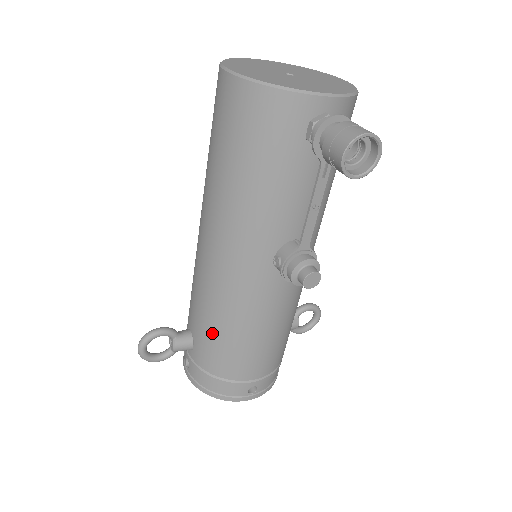
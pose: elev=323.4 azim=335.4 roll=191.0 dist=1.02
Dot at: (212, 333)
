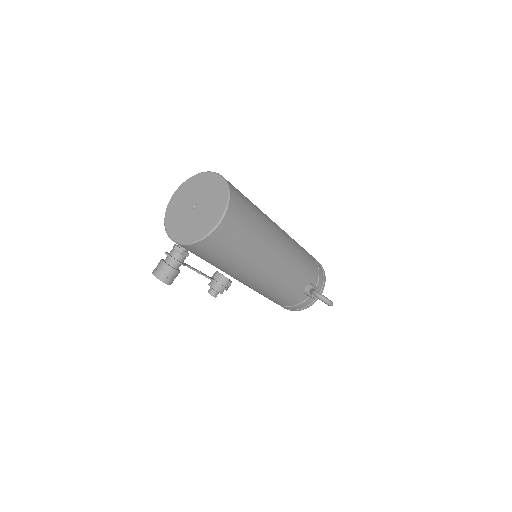
Dot at: occluded
